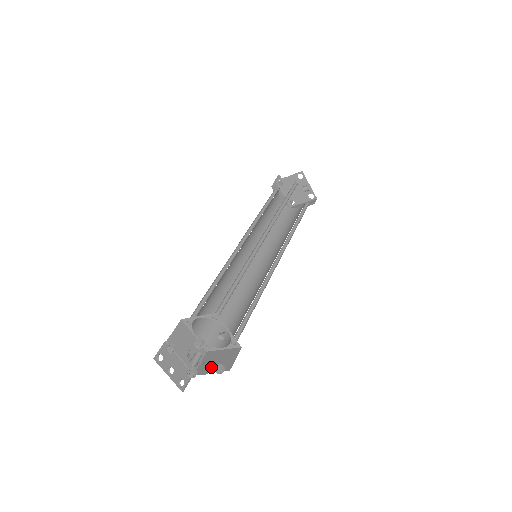
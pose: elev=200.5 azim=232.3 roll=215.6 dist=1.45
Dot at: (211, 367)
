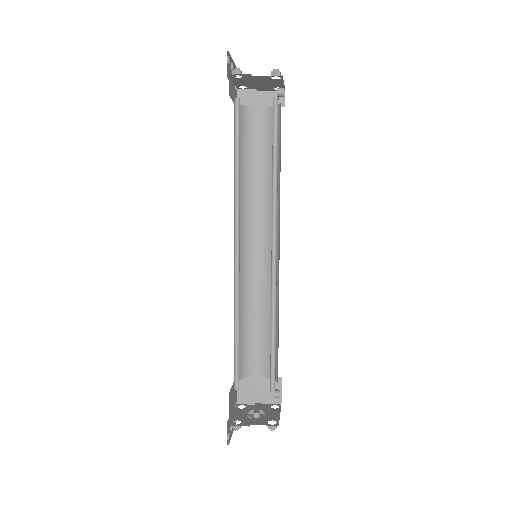
Dot at: (255, 397)
